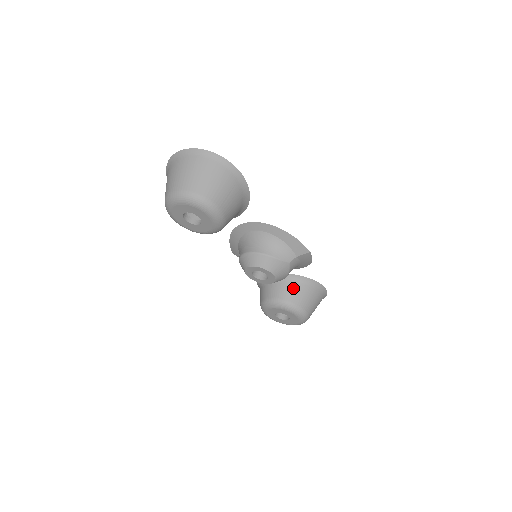
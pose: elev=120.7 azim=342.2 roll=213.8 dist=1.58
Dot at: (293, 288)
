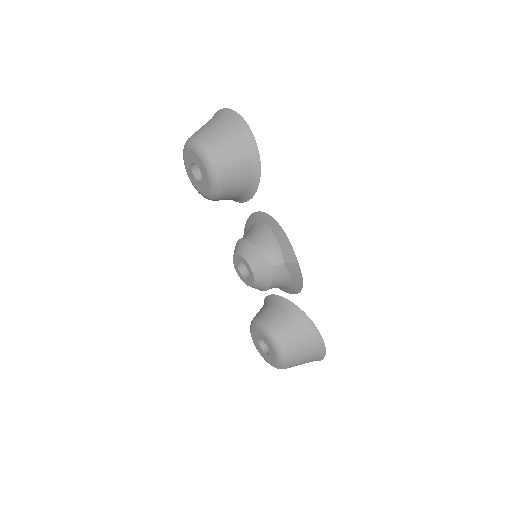
Dot at: (284, 316)
